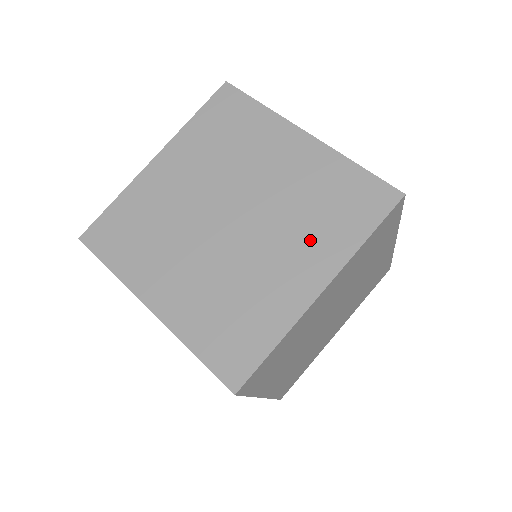
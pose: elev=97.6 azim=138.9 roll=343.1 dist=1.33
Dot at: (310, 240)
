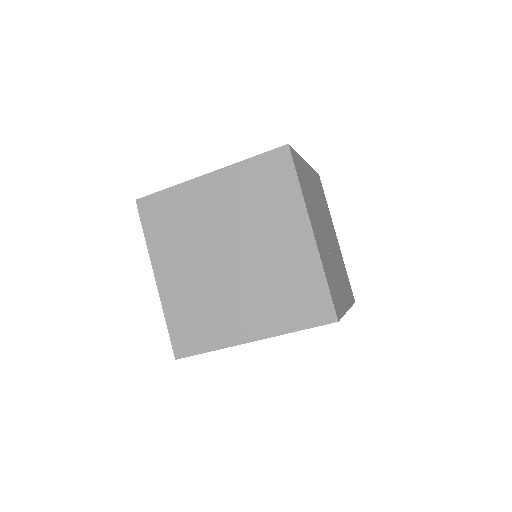
Dot at: (265, 307)
